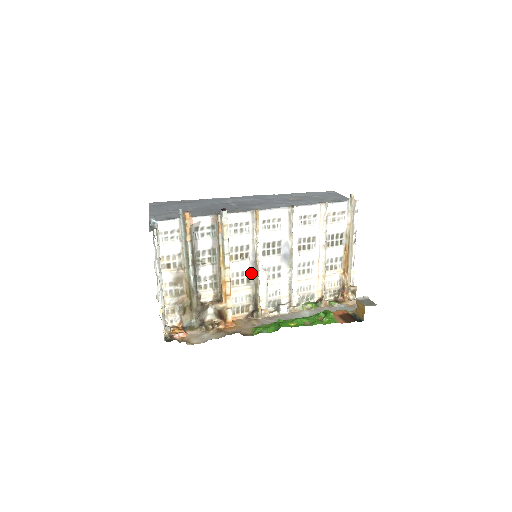
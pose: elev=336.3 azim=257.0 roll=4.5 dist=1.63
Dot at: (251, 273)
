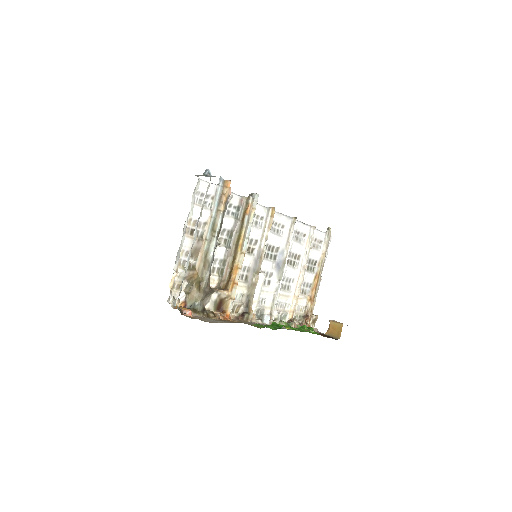
Dot at: (251, 270)
